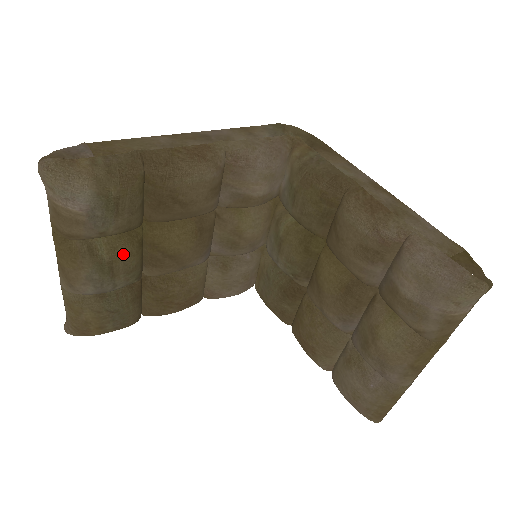
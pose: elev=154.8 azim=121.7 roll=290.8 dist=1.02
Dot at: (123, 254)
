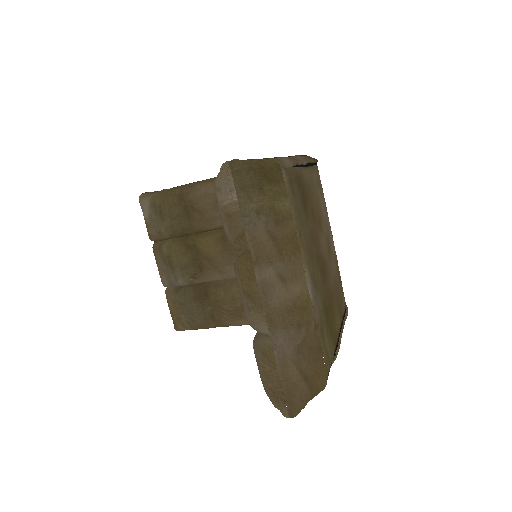
Dot at: (175, 251)
